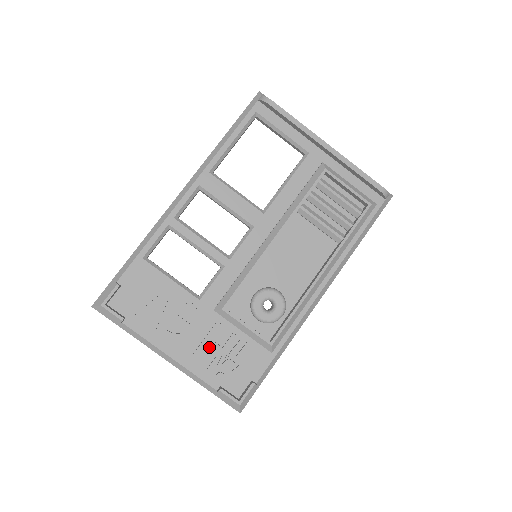
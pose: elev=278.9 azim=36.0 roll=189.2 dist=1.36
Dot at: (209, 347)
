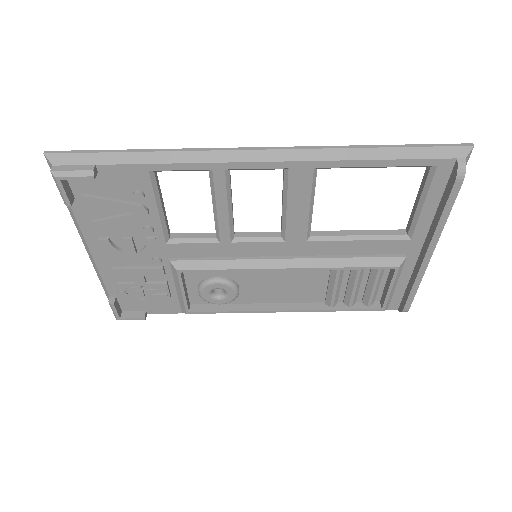
Dot at: (135, 275)
